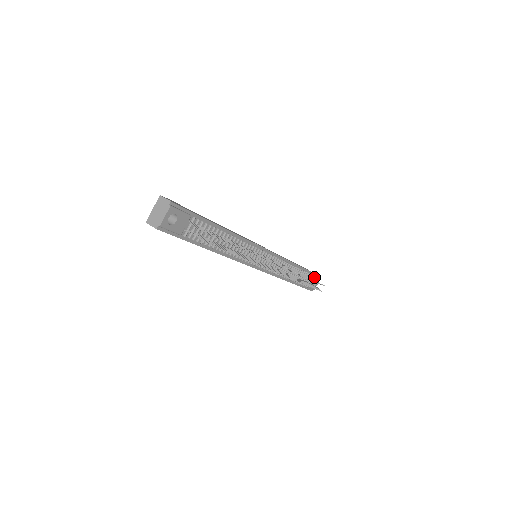
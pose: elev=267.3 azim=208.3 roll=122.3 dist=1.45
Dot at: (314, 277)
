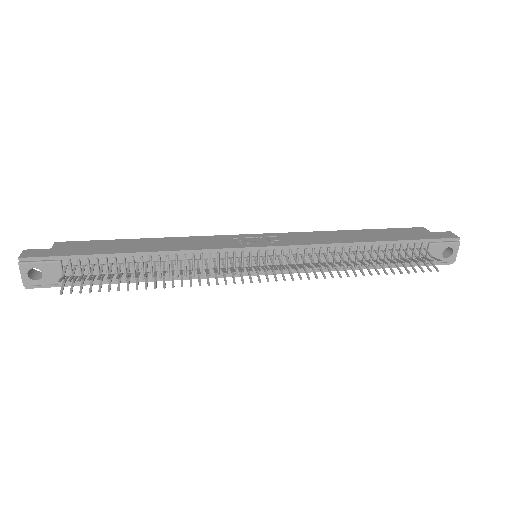
Dot at: (435, 245)
